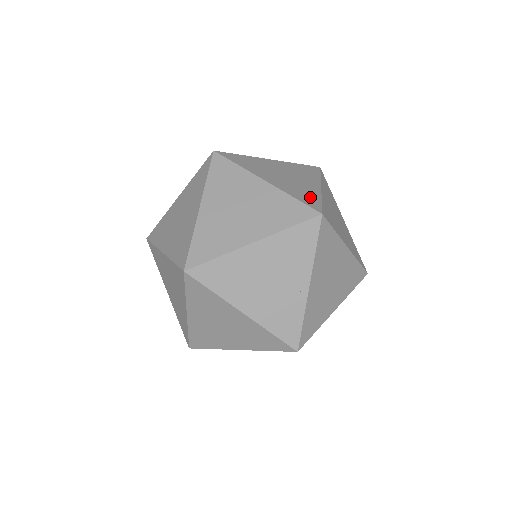
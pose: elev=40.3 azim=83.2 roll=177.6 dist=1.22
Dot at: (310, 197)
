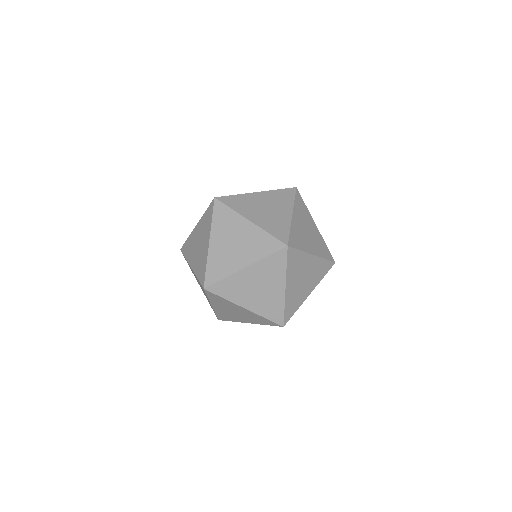
Dot at: (281, 229)
